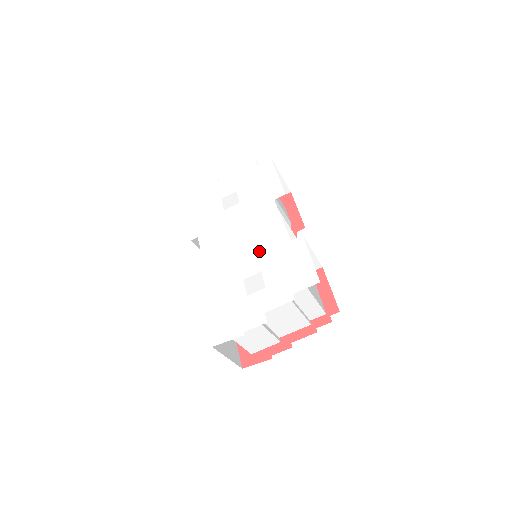
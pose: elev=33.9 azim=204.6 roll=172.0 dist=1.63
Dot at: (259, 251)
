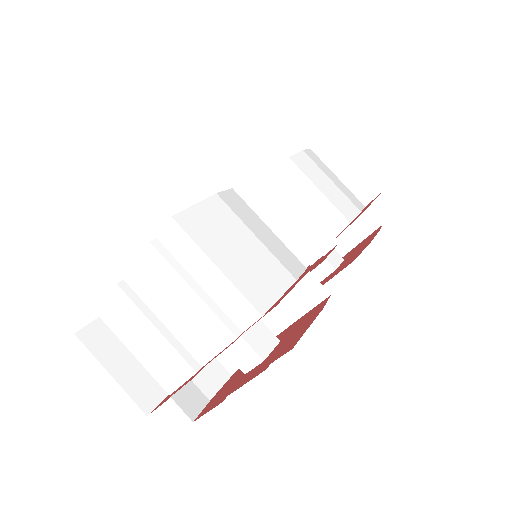
Dot at: occluded
